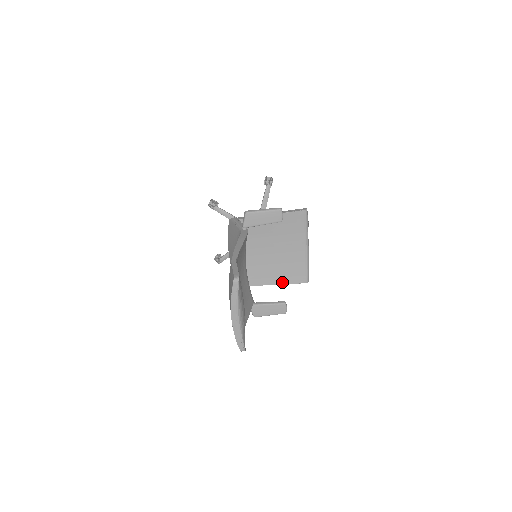
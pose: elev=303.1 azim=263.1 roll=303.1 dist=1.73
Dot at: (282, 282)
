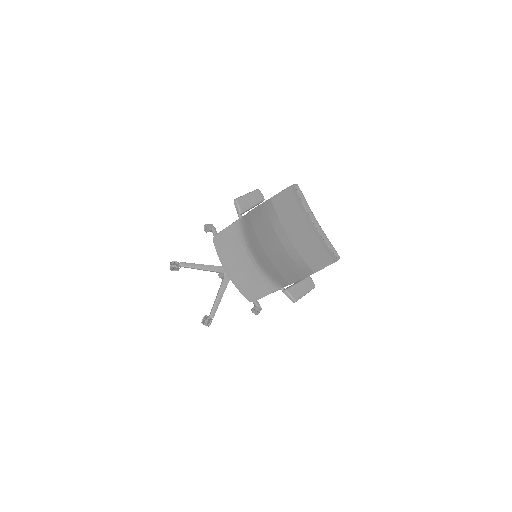
Dot at: occluded
